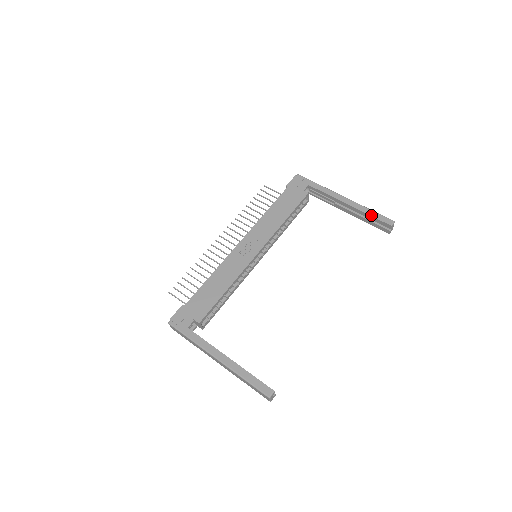
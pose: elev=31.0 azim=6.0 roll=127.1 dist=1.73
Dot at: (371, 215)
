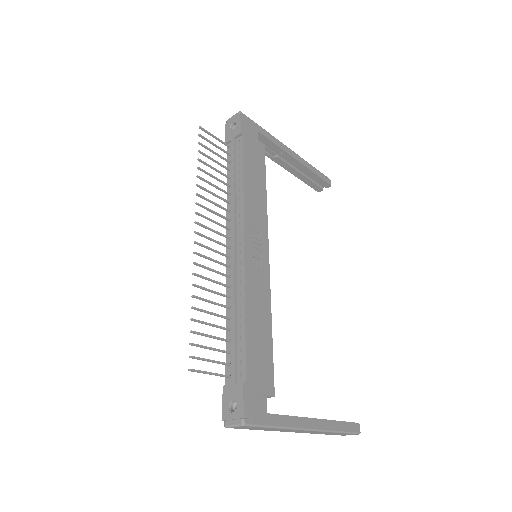
Dot at: (317, 174)
